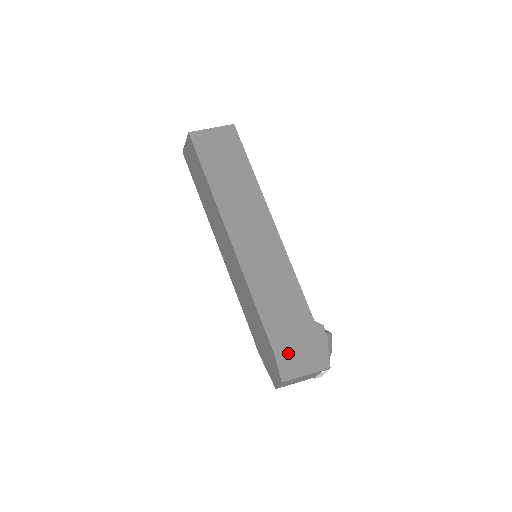
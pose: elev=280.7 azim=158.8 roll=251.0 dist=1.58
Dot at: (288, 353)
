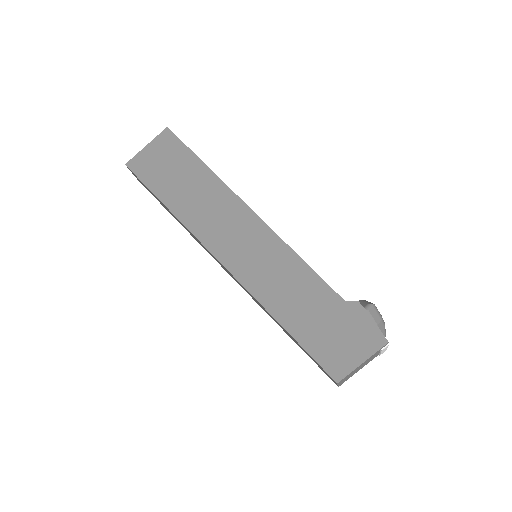
Dot at: (330, 351)
